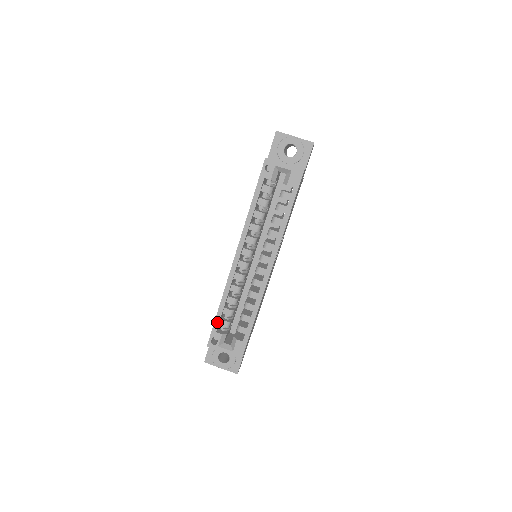
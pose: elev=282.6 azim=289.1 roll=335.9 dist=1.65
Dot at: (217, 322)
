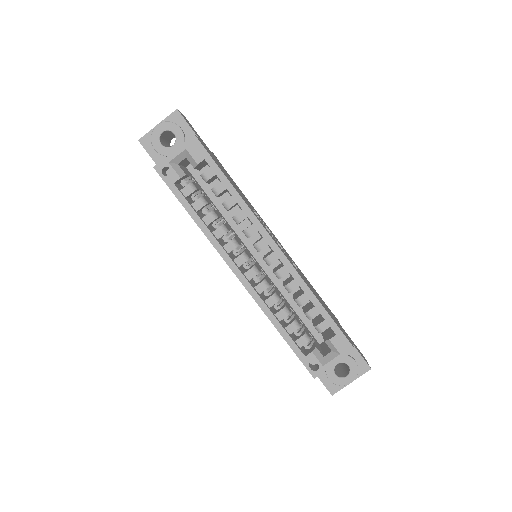
Dot at: (294, 347)
